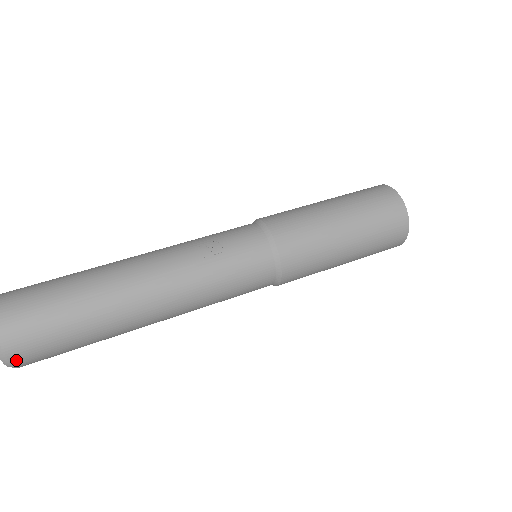
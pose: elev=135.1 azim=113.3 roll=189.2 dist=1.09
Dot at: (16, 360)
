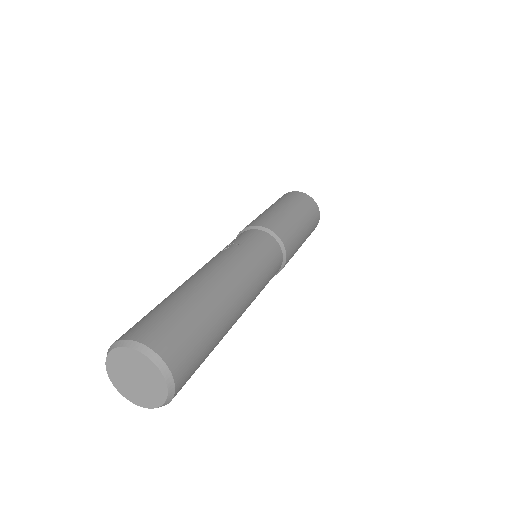
Dot at: (171, 363)
